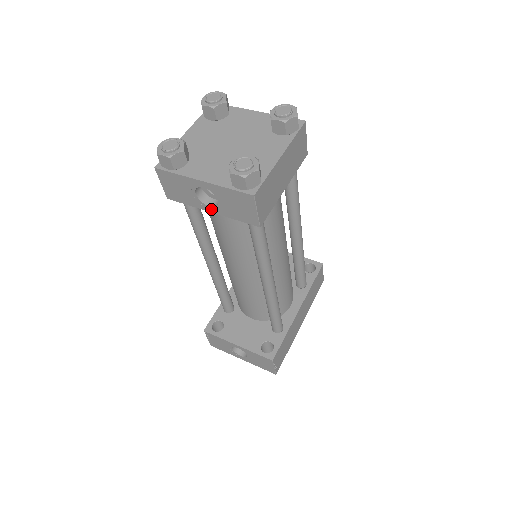
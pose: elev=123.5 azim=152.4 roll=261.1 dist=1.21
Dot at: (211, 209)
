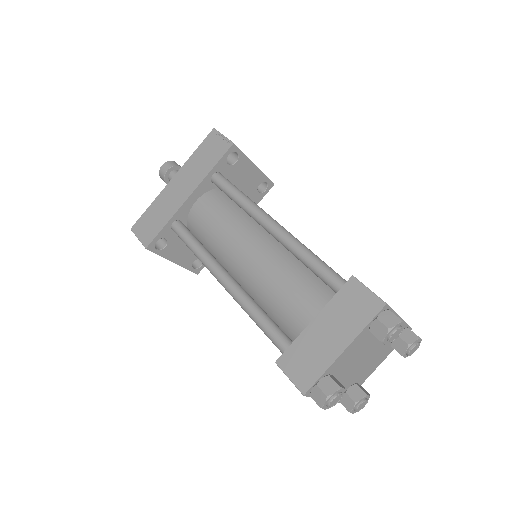
Dot at: occluded
